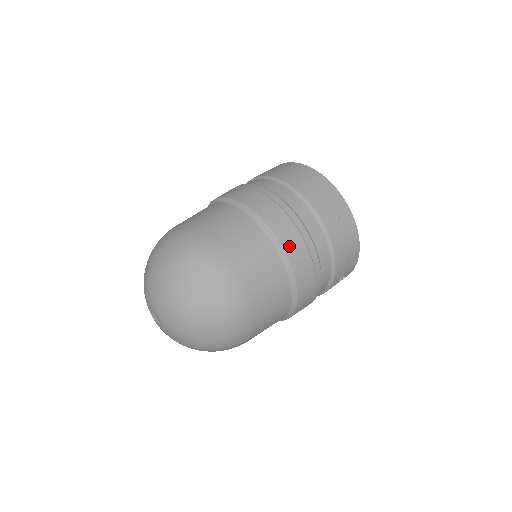
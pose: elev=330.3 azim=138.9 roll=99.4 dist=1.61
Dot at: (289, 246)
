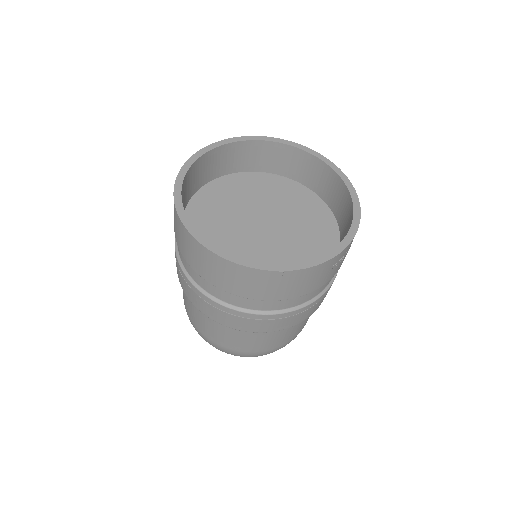
Dot at: (309, 315)
